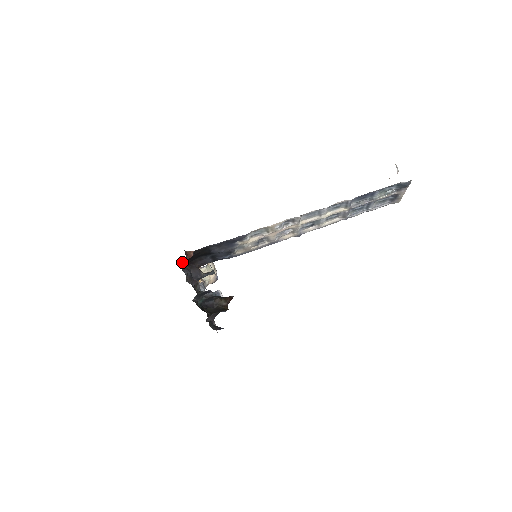
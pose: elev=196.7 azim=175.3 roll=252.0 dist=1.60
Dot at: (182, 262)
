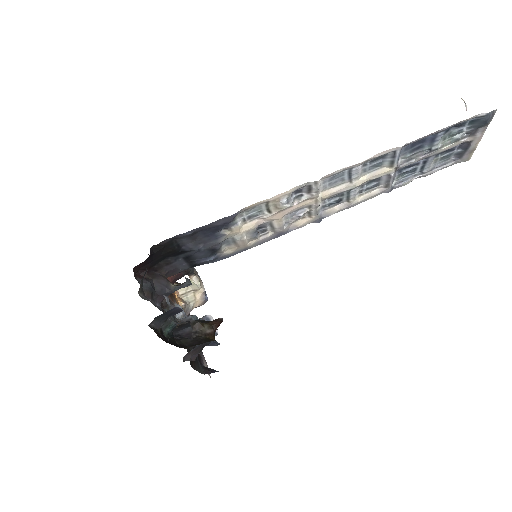
Dot at: (136, 267)
